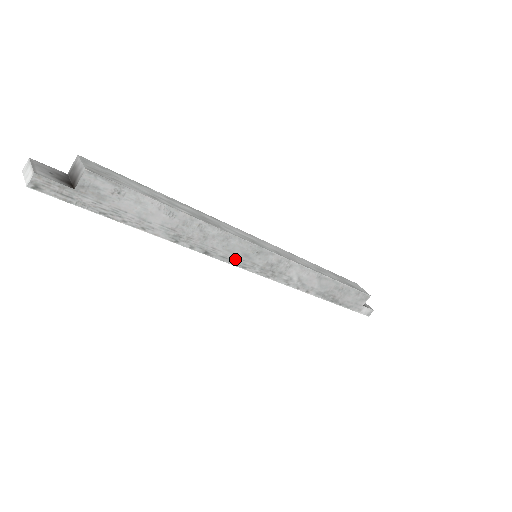
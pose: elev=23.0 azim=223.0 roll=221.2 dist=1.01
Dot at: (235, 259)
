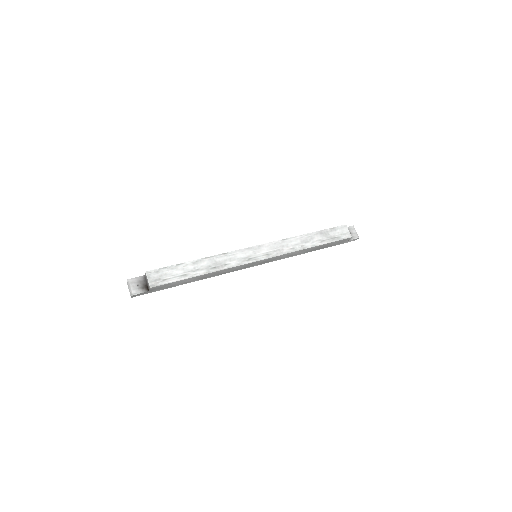
Dot at: (240, 269)
